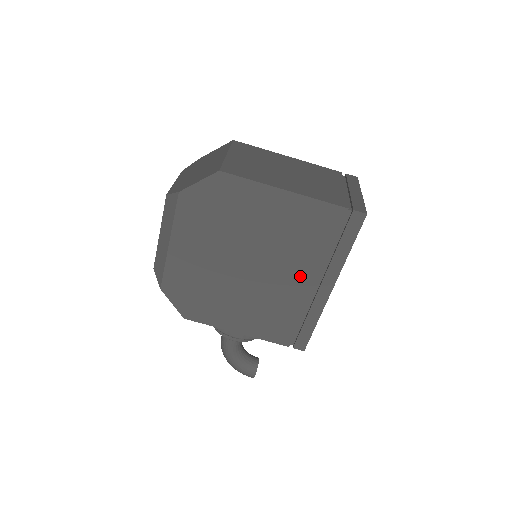
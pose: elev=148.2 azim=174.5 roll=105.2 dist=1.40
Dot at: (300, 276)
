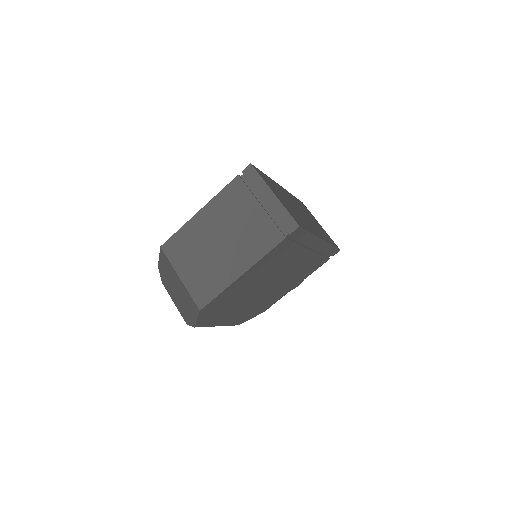
Dot at: (298, 259)
